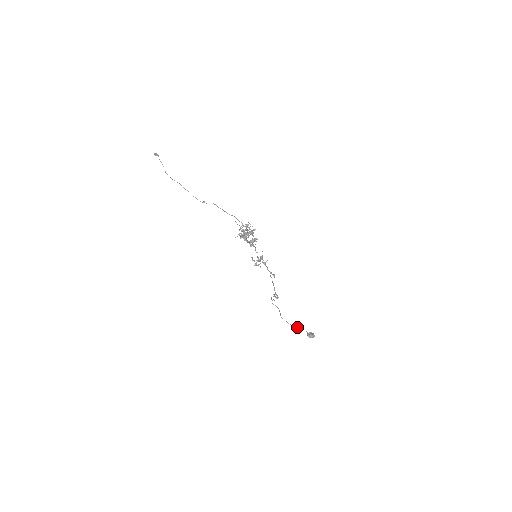
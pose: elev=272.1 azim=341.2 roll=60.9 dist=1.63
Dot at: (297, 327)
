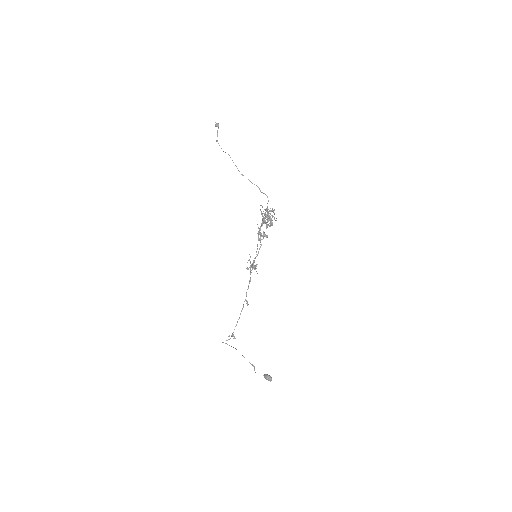
Dot at: occluded
